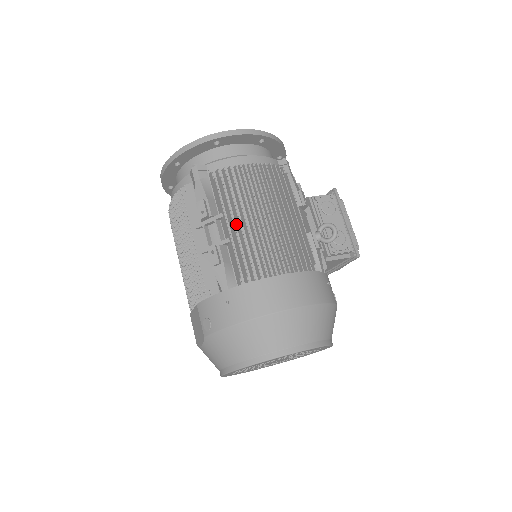
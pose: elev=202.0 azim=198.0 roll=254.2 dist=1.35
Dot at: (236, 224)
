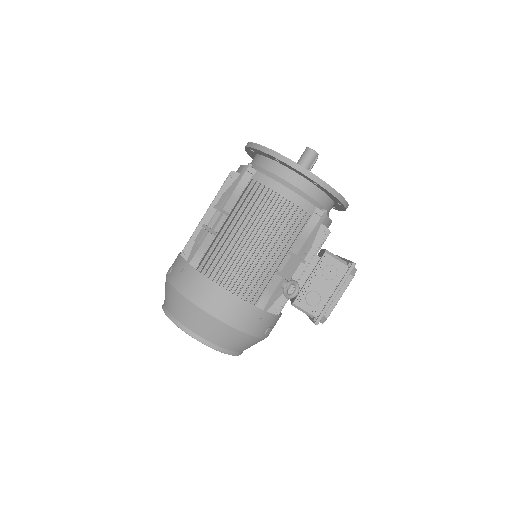
Dot at: occluded
